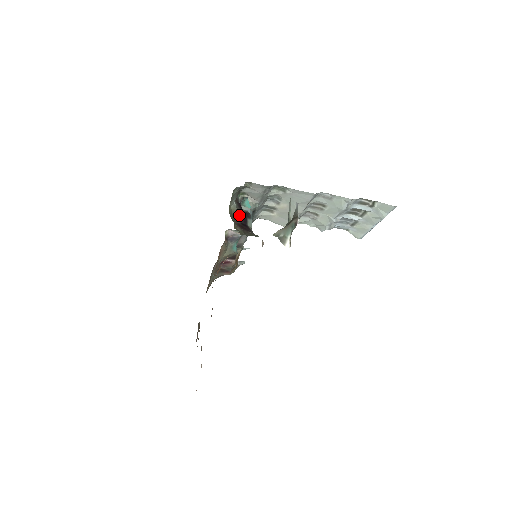
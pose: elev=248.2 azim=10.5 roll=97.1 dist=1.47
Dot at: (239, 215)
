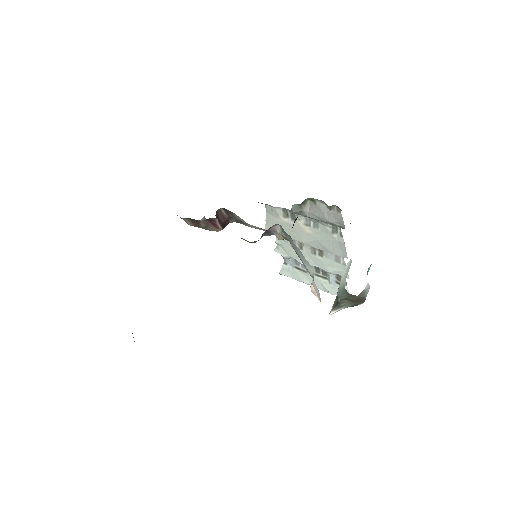
Dot at: (296, 219)
